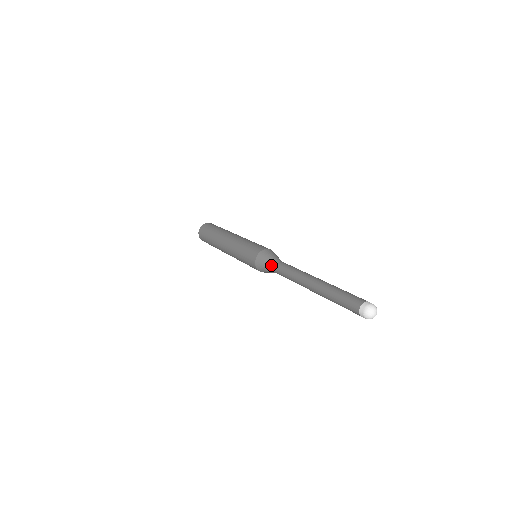
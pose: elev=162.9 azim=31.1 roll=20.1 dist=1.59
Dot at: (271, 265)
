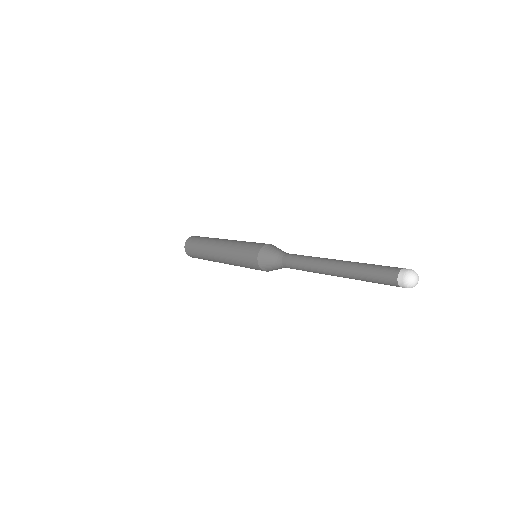
Dot at: (280, 253)
